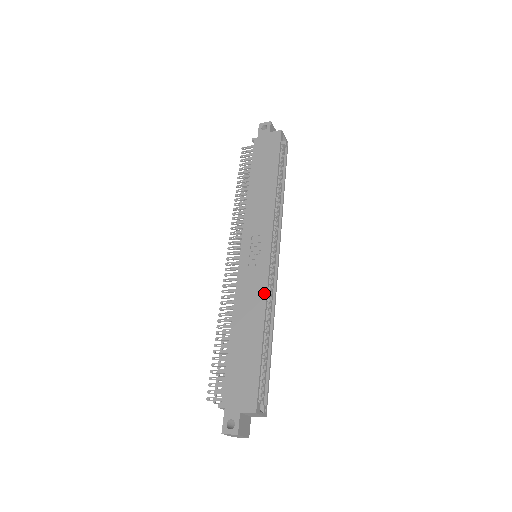
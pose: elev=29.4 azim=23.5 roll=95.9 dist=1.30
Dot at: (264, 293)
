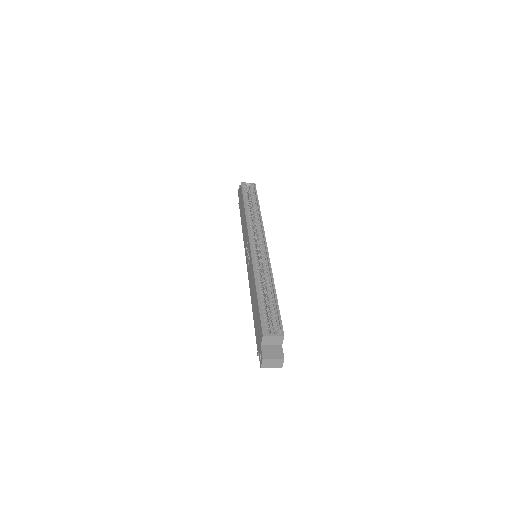
Dot at: (252, 269)
